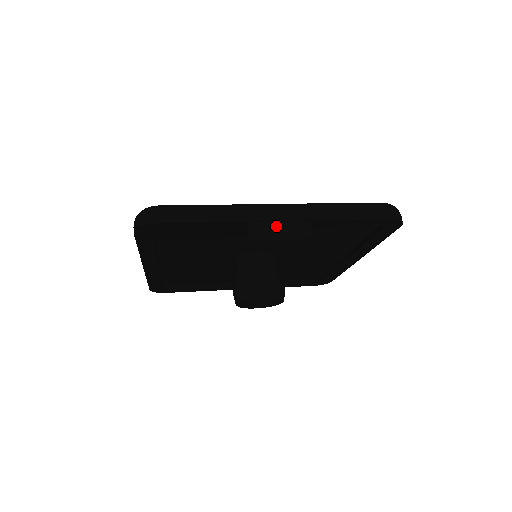
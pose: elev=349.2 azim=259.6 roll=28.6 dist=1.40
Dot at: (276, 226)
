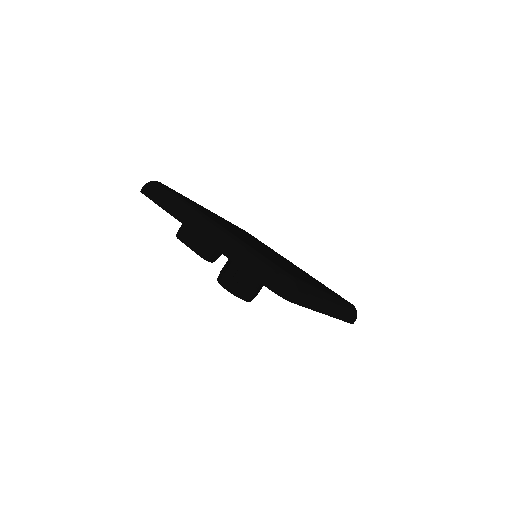
Dot at: (195, 238)
